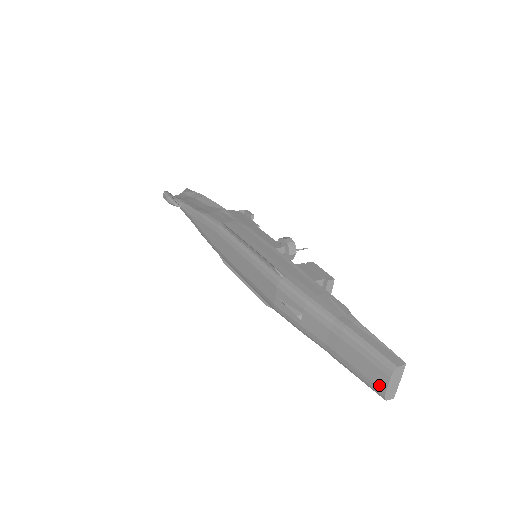
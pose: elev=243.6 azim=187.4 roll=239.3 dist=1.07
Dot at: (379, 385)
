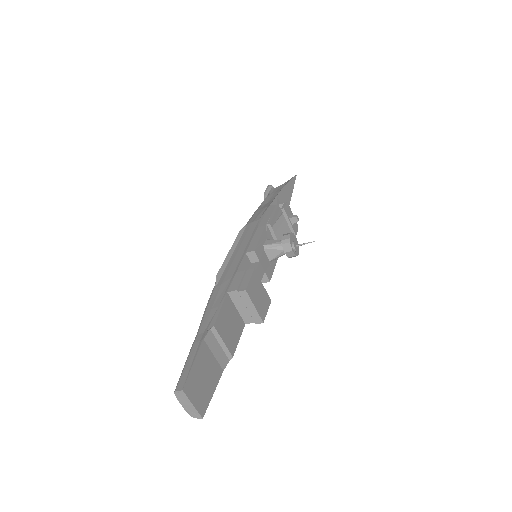
Dot at: occluded
